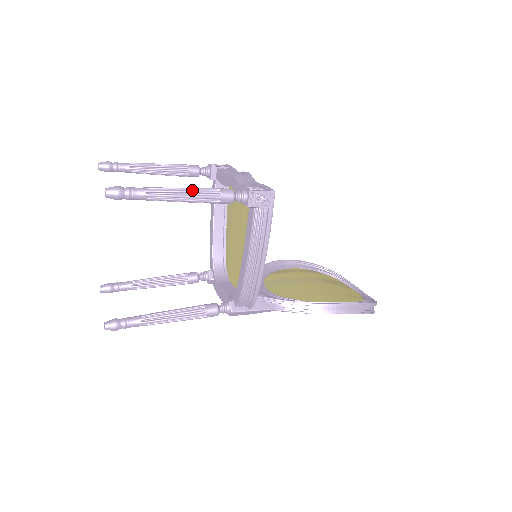
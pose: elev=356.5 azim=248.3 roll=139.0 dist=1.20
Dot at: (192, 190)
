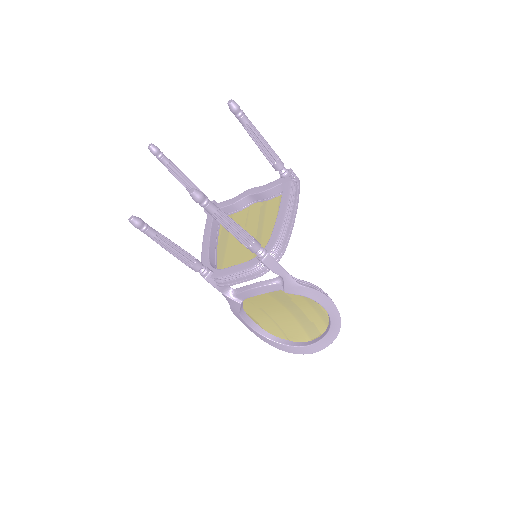
Dot at: (267, 142)
